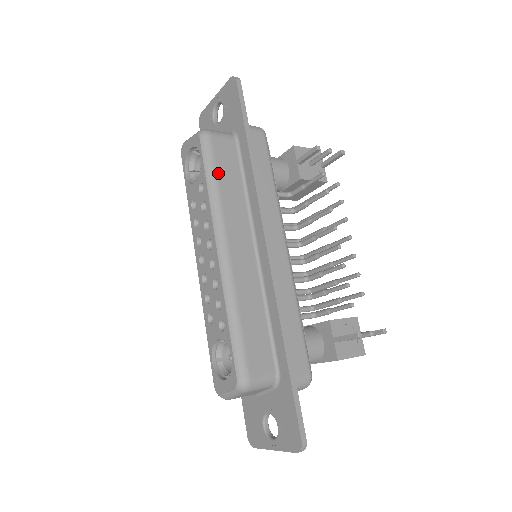
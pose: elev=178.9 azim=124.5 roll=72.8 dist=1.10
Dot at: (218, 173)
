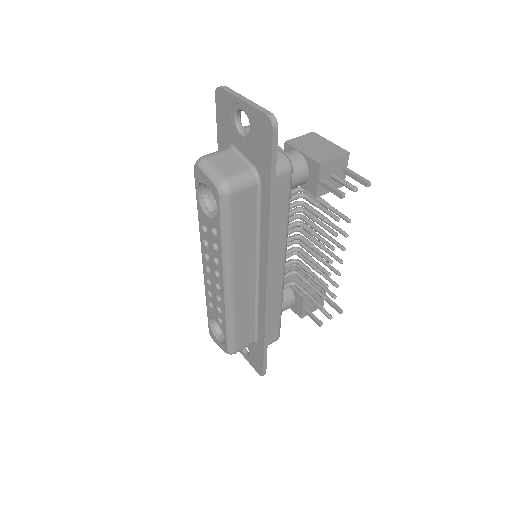
Dot at: (234, 229)
